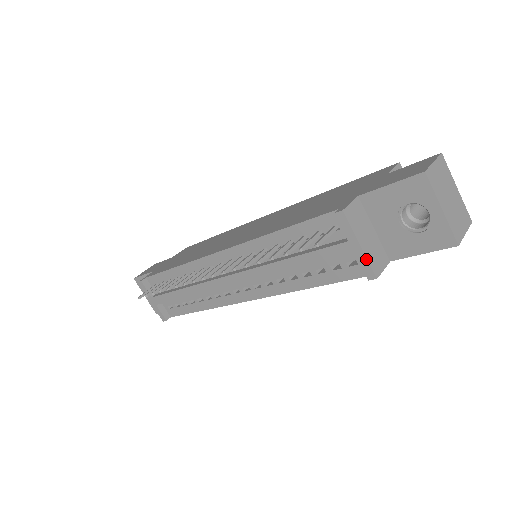
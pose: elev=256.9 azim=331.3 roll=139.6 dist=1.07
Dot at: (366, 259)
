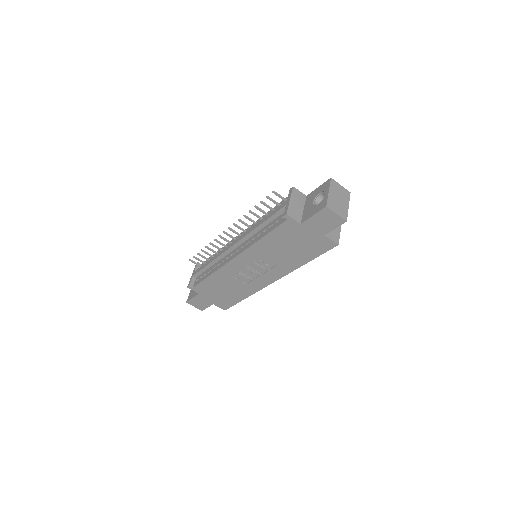
Dot at: (288, 206)
